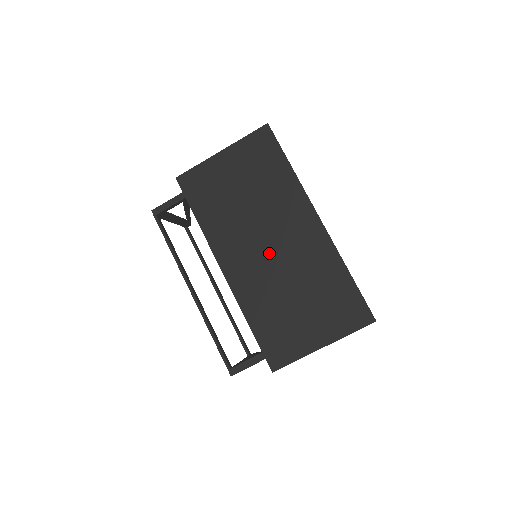
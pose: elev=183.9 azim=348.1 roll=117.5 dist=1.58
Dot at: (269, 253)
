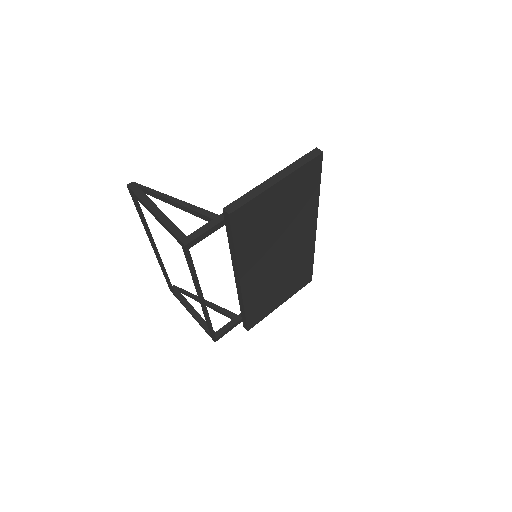
Dot at: (277, 261)
